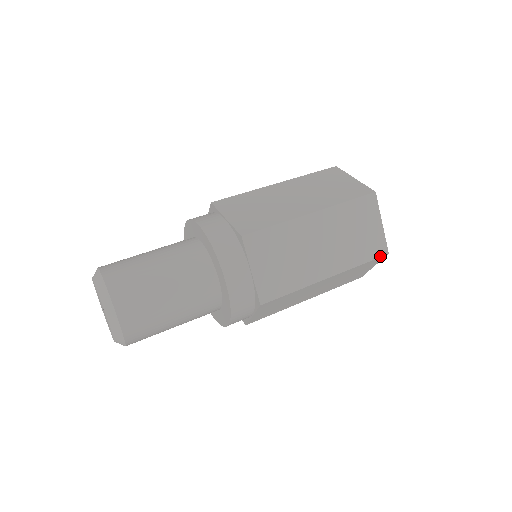
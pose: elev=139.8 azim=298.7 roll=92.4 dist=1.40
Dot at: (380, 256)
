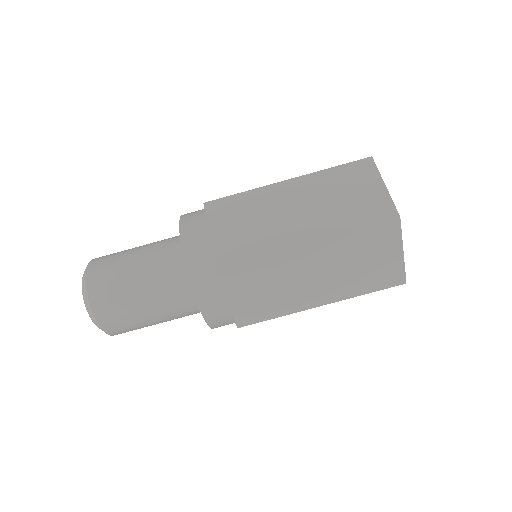
Dot at: (394, 286)
